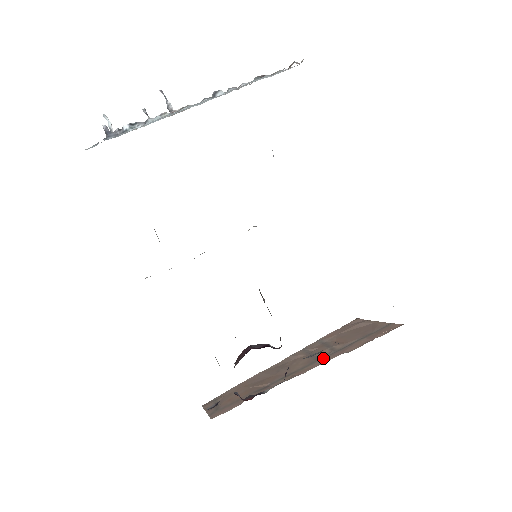
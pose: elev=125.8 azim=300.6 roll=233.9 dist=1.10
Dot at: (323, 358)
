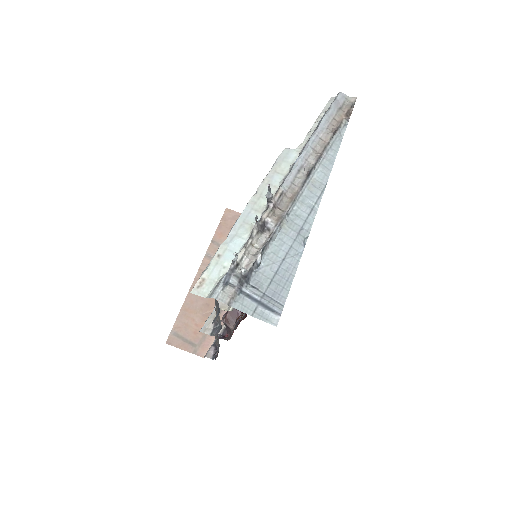
Dot at: occluded
